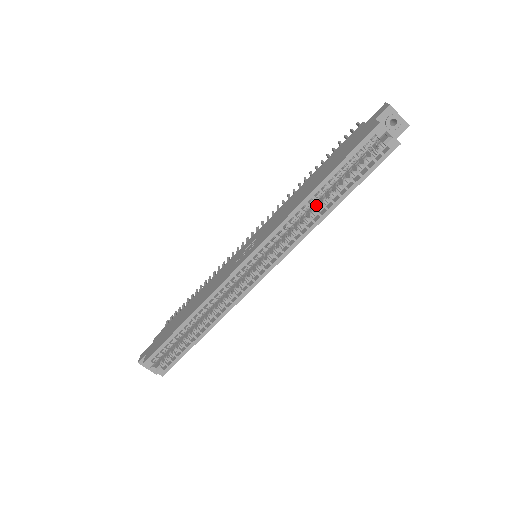
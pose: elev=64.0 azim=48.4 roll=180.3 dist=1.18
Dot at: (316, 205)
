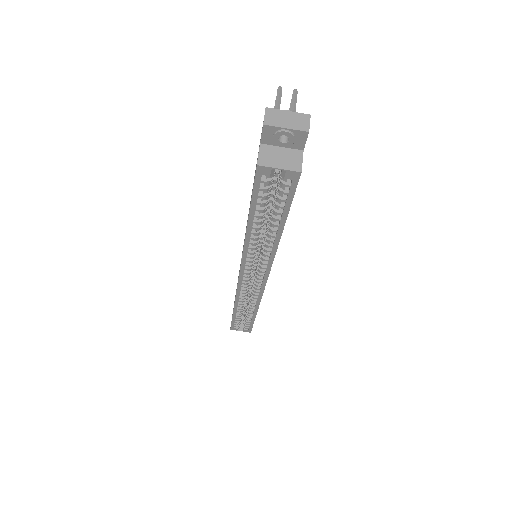
Dot at: occluded
